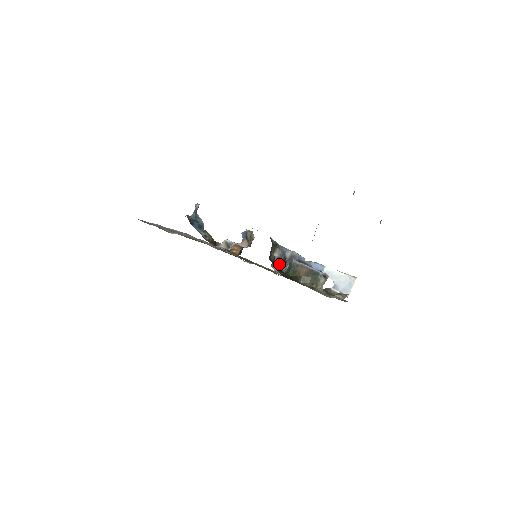
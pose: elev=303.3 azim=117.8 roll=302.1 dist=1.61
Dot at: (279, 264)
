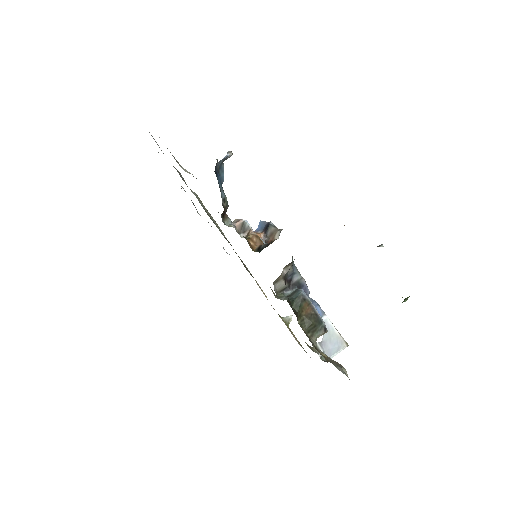
Dot at: (282, 284)
